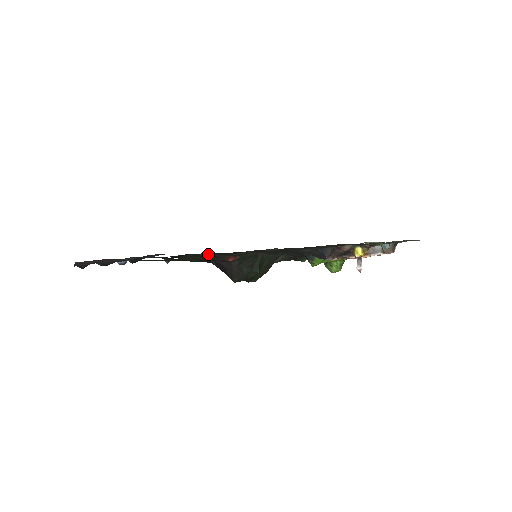
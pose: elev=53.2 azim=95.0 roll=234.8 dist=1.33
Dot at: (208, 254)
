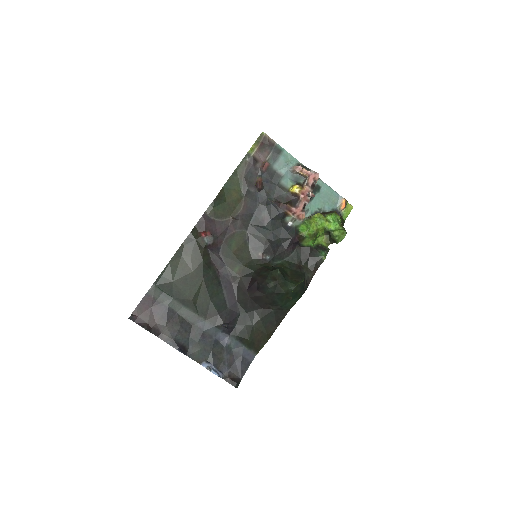
Dot at: (238, 291)
